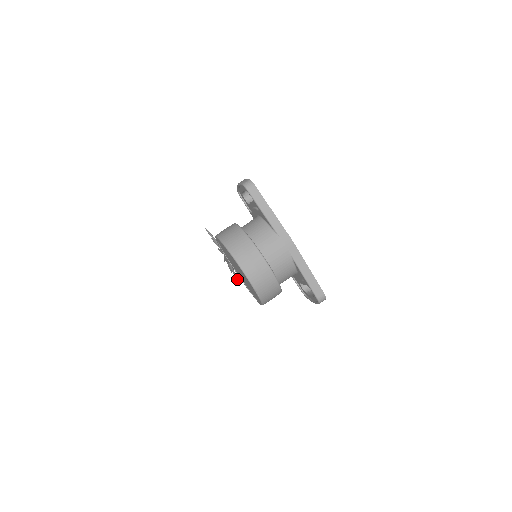
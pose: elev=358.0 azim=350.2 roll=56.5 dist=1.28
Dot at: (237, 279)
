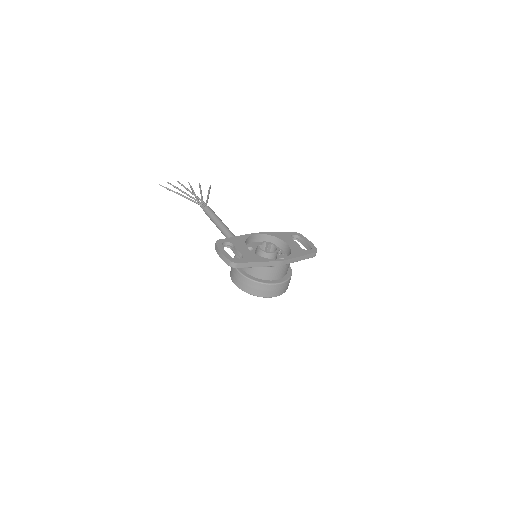
Dot at: (210, 188)
